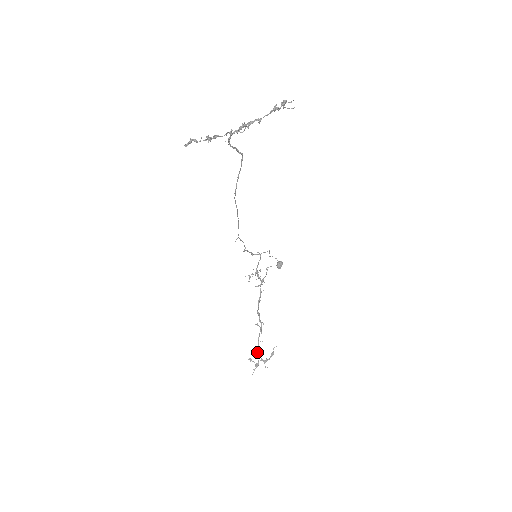
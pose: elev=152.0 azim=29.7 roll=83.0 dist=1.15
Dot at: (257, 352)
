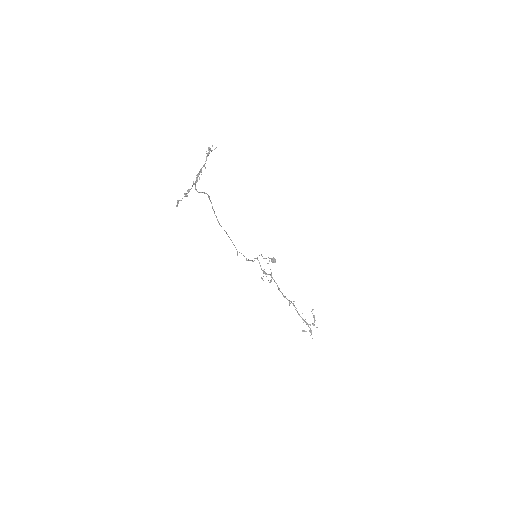
Dot at: occluded
